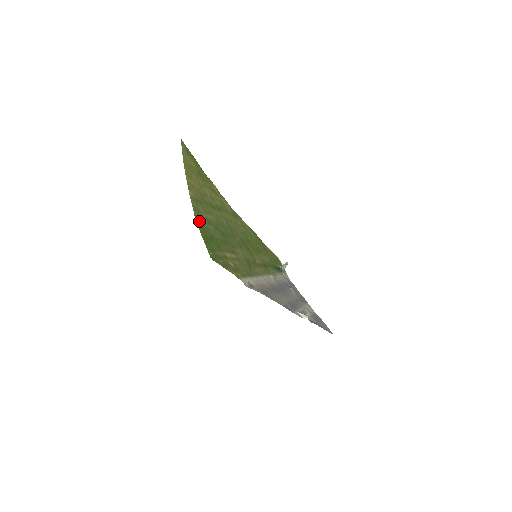
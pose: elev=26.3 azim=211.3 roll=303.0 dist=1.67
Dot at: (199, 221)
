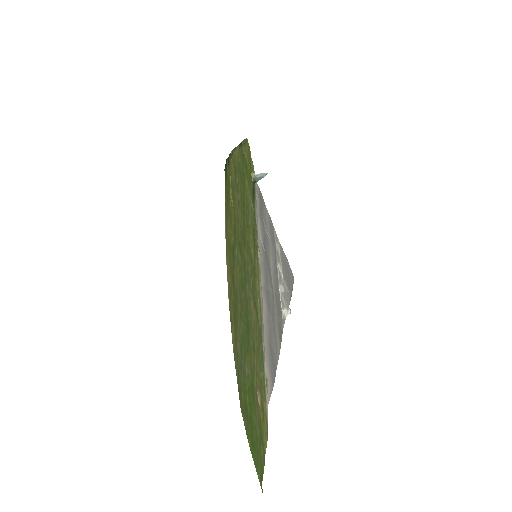
Dot at: (241, 398)
